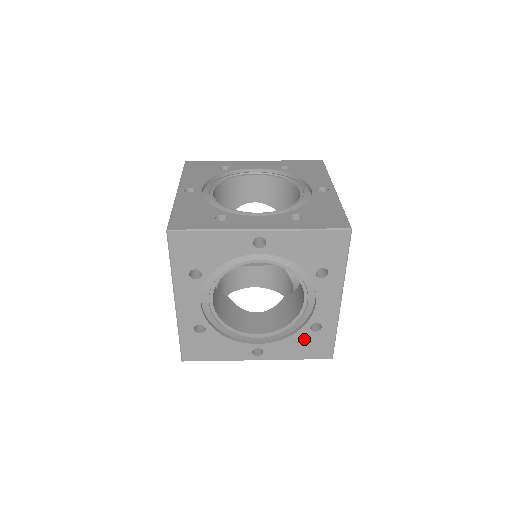
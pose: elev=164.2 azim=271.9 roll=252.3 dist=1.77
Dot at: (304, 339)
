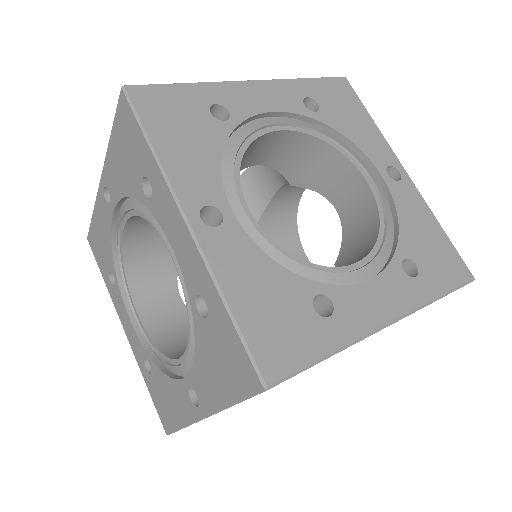
Dot at: occluded
